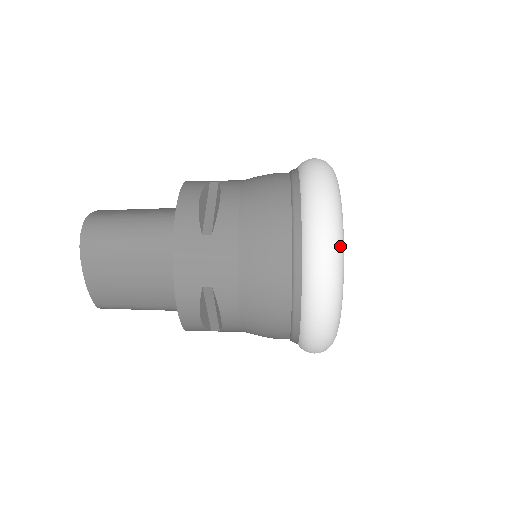
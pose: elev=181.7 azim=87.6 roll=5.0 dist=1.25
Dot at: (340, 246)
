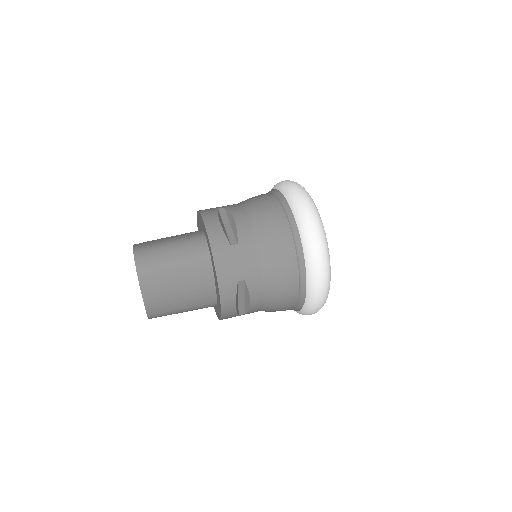
Dot at: (325, 235)
